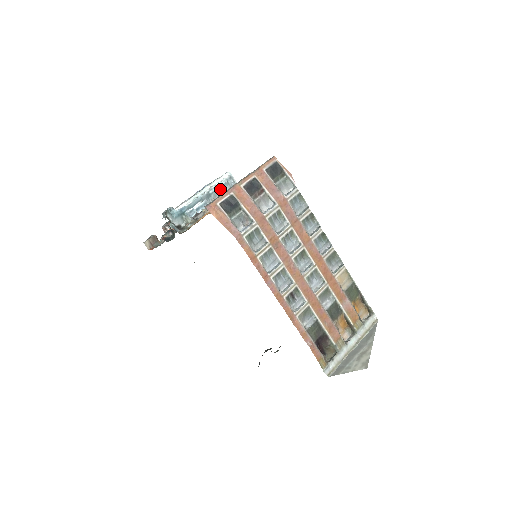
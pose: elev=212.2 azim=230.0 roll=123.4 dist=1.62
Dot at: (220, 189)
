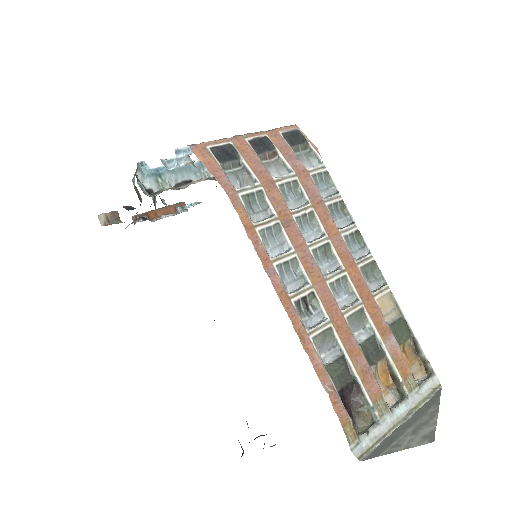
Dot at: occluded
